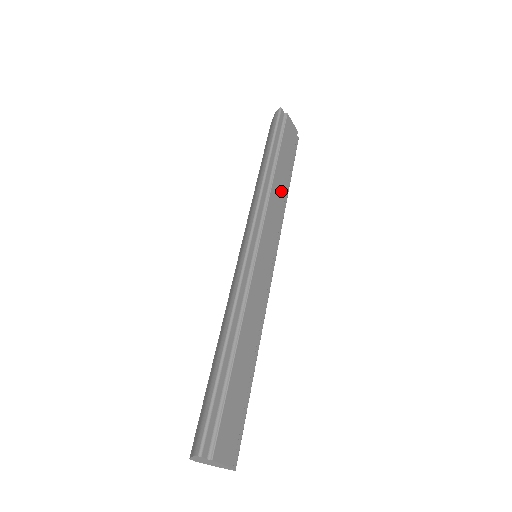
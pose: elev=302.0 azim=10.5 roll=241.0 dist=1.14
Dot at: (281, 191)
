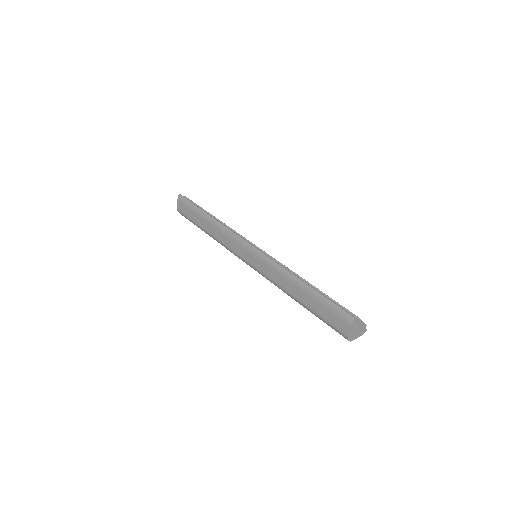
Dot at: occluded
